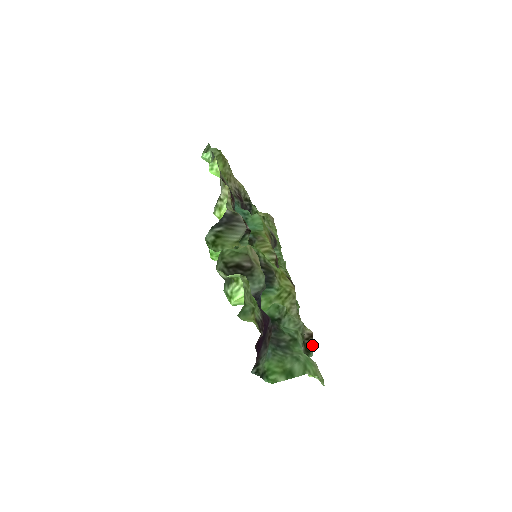
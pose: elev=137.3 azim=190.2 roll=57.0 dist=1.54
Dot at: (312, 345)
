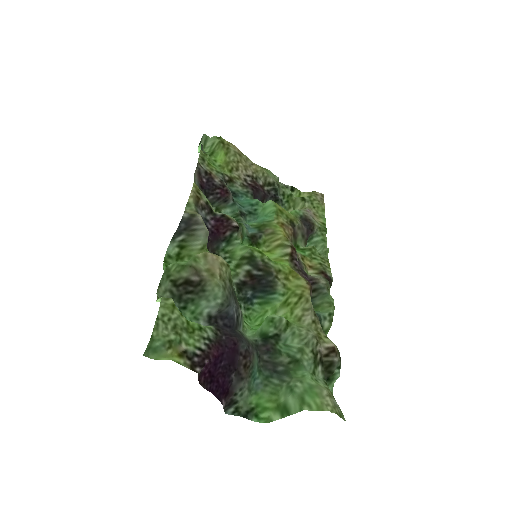
Dot at: (335, 363)
